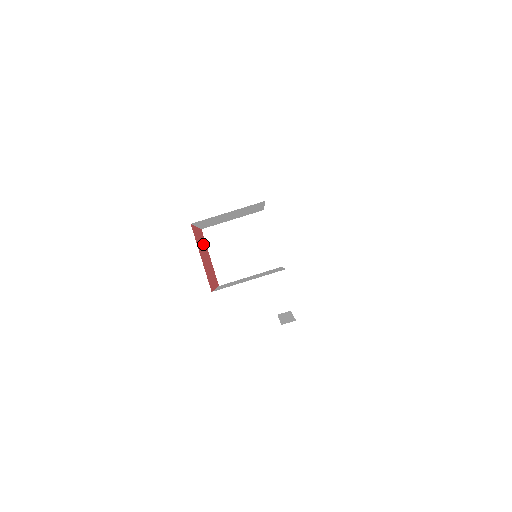
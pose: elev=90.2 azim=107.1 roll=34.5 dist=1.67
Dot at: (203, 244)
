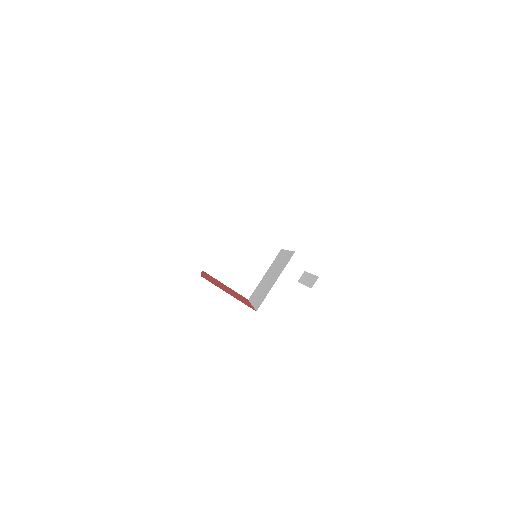
Dot at: occluded
